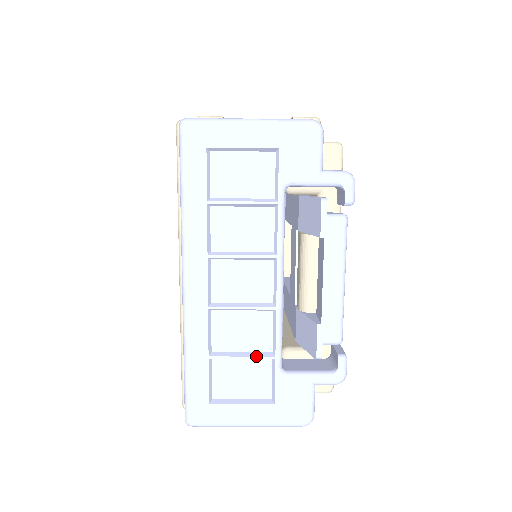
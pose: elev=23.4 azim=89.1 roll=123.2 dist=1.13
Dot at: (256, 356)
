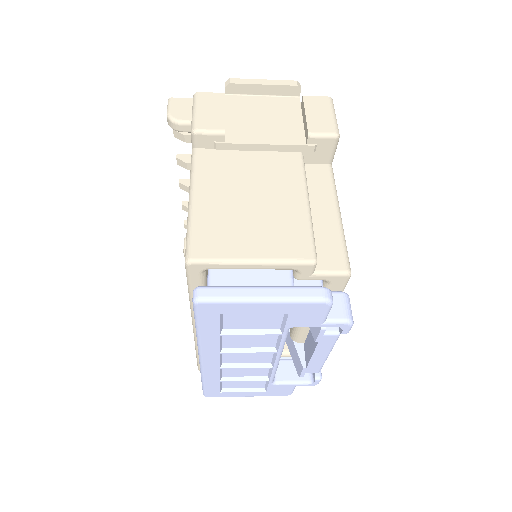
Dot at: (255, 380)
